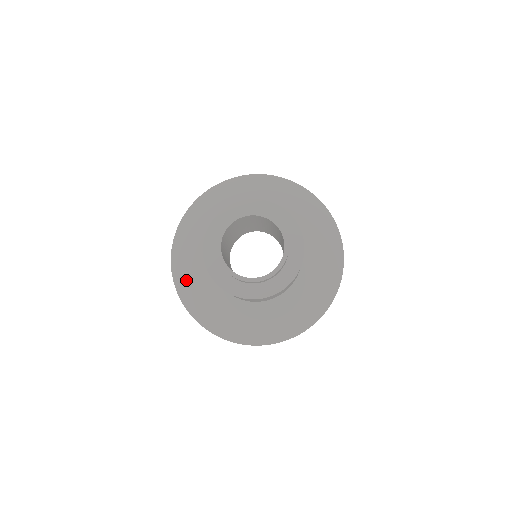
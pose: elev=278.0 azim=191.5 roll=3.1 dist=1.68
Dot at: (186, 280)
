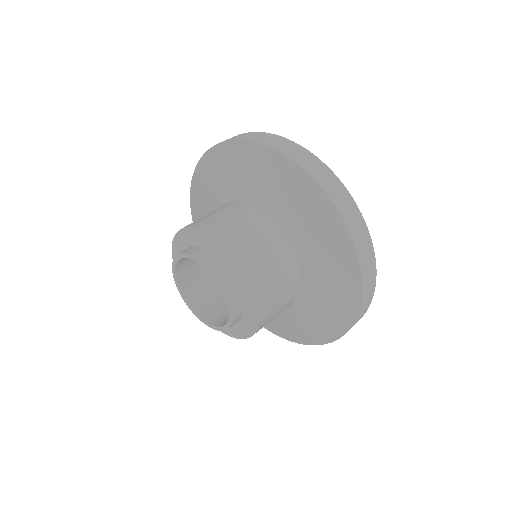
Dot at: occluded
